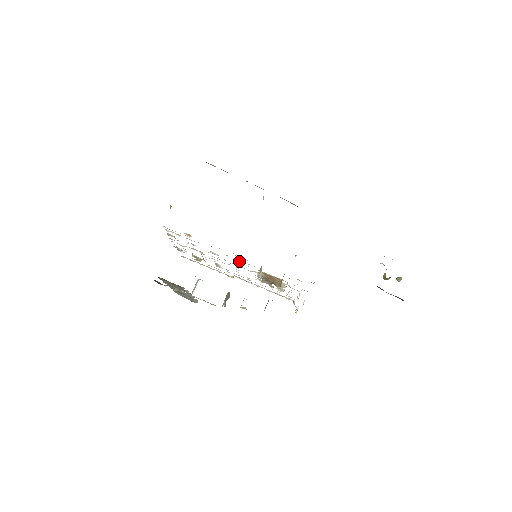
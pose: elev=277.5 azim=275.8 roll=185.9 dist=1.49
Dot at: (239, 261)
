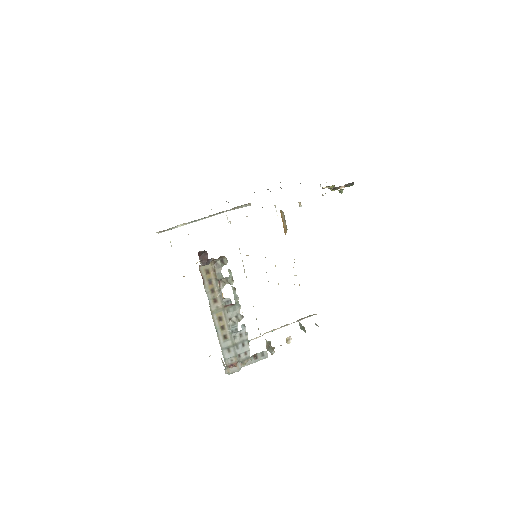
Dot at: occluded
